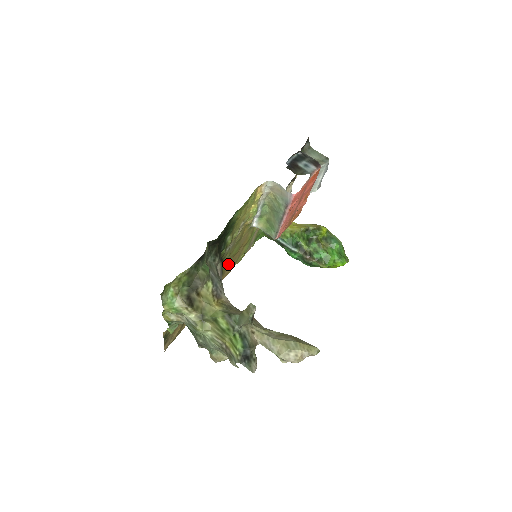
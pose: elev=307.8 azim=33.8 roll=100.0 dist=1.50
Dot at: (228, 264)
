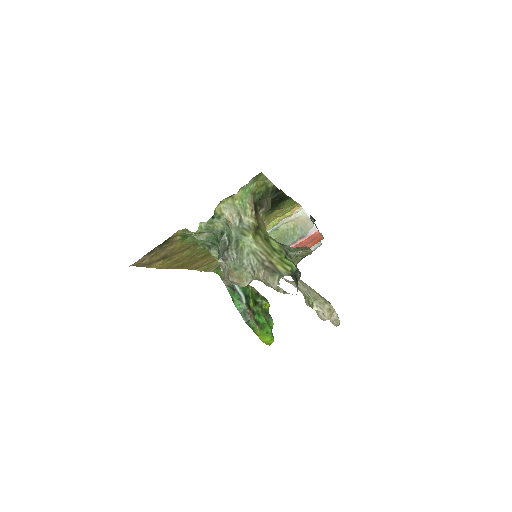
Dot at: (208, 256)
